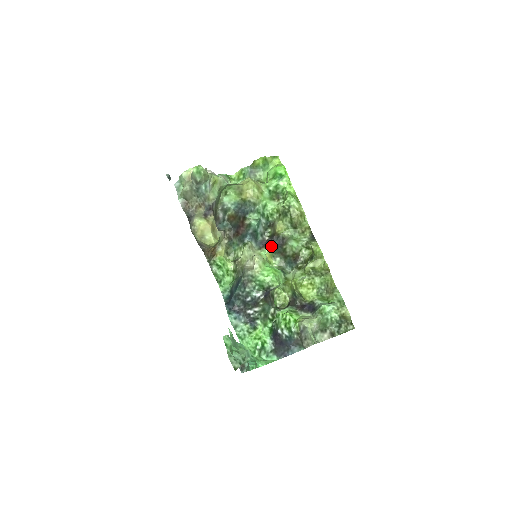
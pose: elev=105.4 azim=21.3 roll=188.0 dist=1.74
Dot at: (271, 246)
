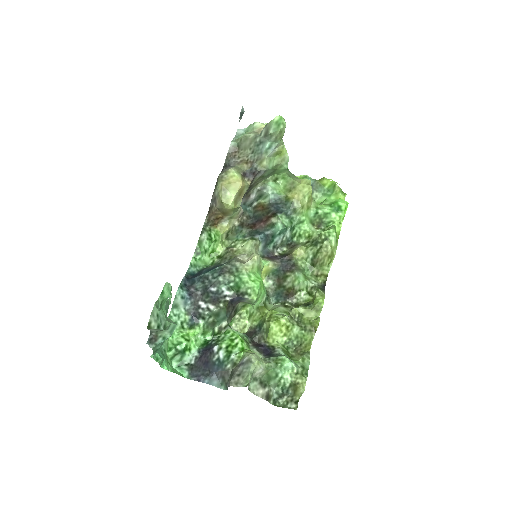
Dot at: (276, 262)
